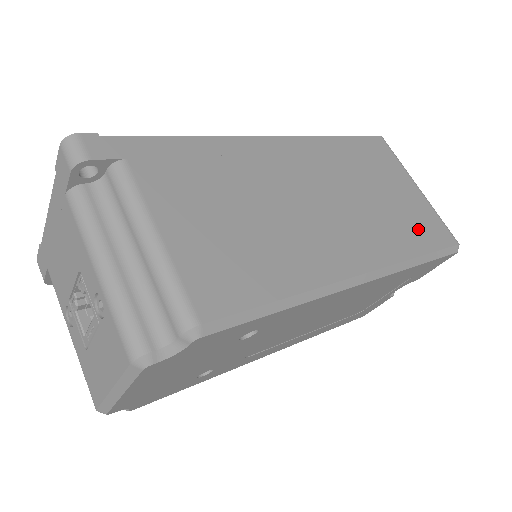
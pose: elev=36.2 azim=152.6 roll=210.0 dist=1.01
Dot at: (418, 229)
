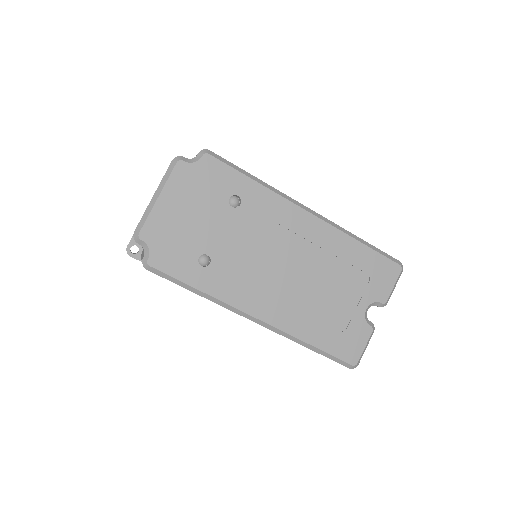
Dot at: occluded
